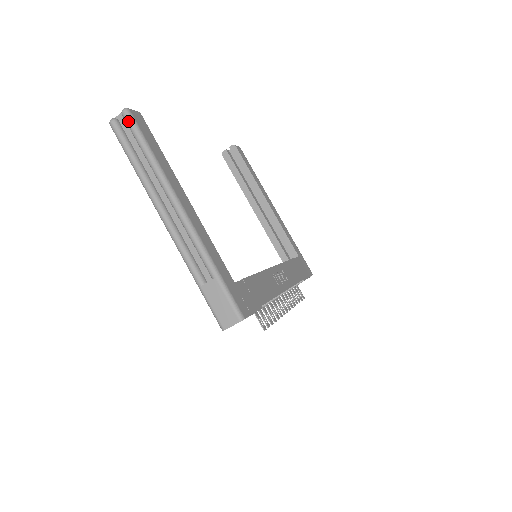
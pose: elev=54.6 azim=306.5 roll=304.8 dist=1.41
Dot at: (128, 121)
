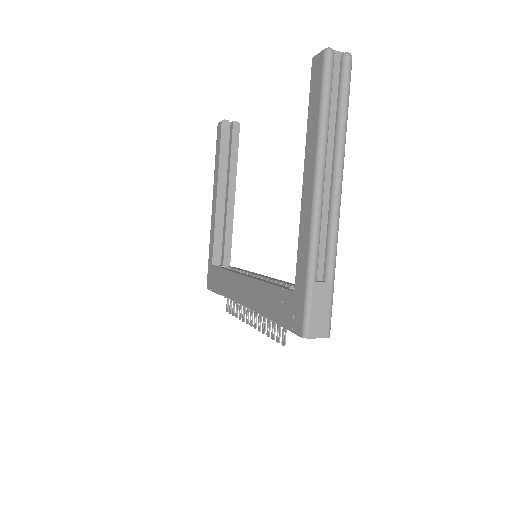
Dot at: (348, 69)
